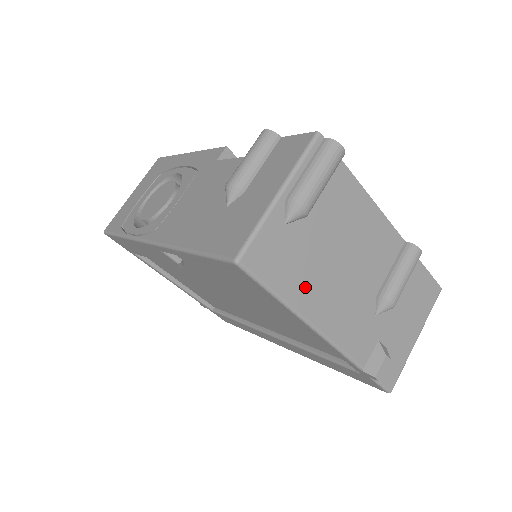
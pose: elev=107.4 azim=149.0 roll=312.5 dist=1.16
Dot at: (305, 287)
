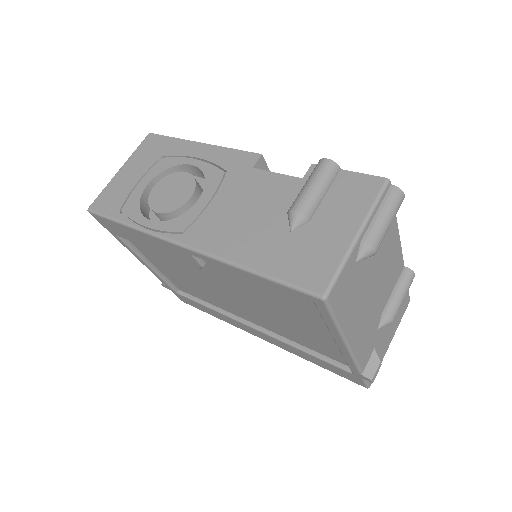
Dot at: (352, 313)
